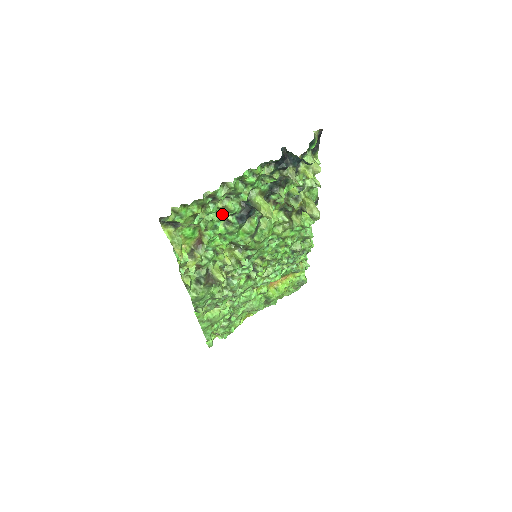
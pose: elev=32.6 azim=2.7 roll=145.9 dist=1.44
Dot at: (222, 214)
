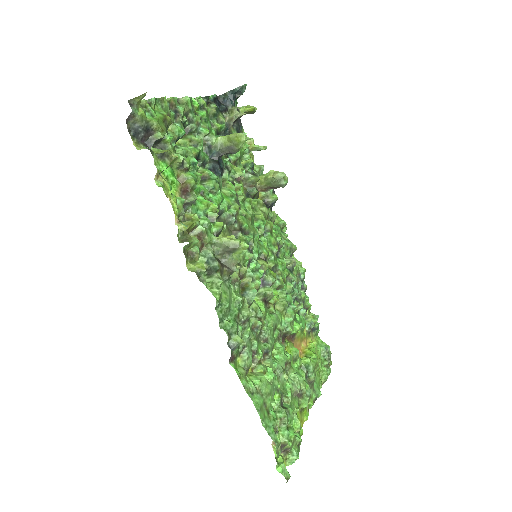
Dot at: (193, 149)
